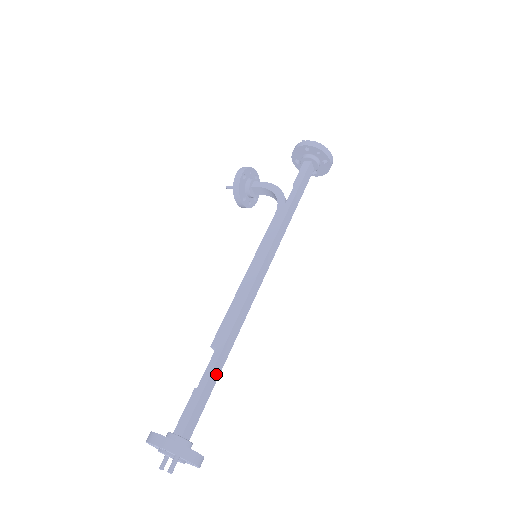
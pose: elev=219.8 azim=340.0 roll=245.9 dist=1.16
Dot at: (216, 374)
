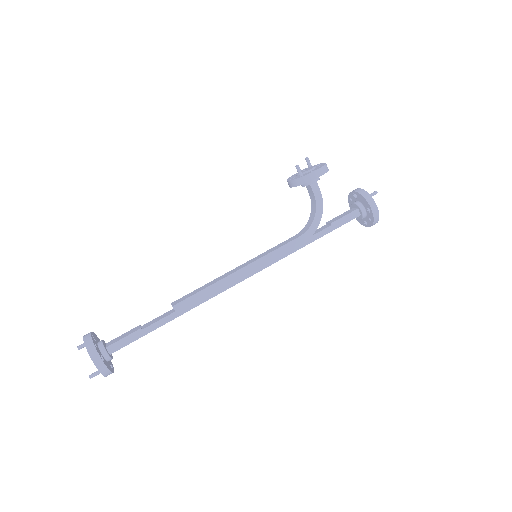
Dot at: (160, 324)
